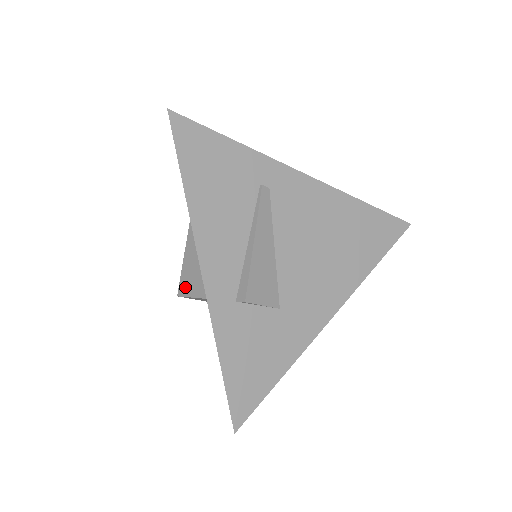
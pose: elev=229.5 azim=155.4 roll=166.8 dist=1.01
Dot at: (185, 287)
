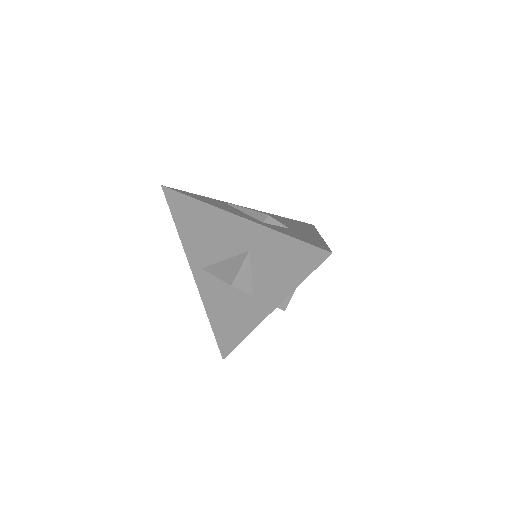
Dot at: (231, 275)
